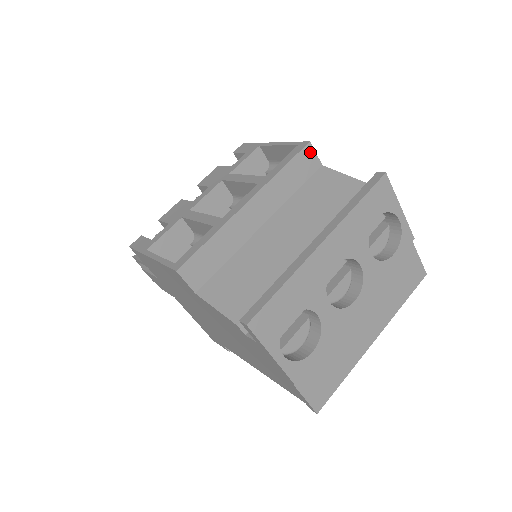
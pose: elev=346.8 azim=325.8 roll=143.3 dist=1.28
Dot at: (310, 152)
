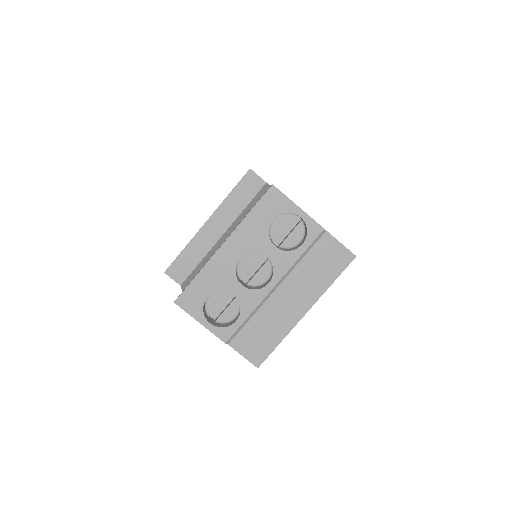
Dot at: (252, 176)
